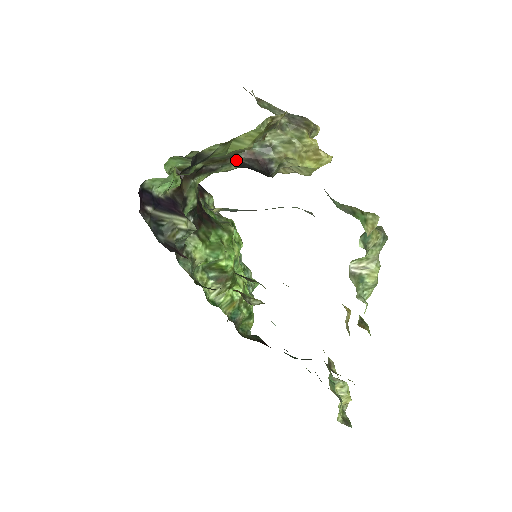
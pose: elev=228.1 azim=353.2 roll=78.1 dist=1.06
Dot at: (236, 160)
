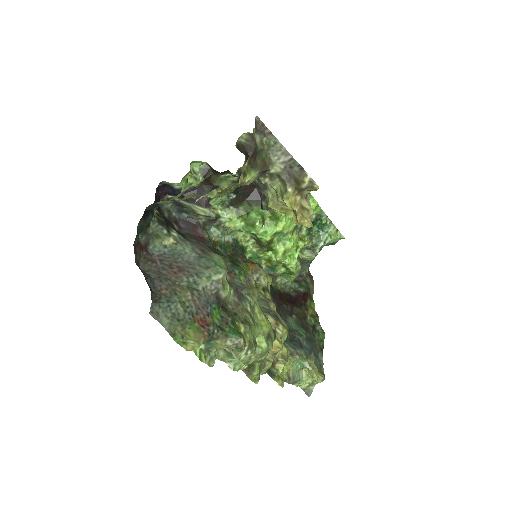
Dot at: occluded
